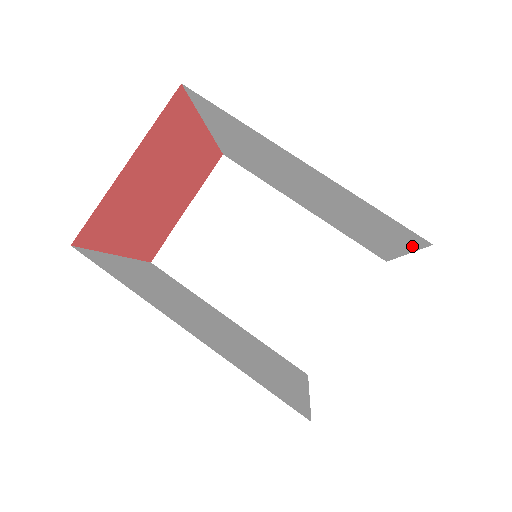
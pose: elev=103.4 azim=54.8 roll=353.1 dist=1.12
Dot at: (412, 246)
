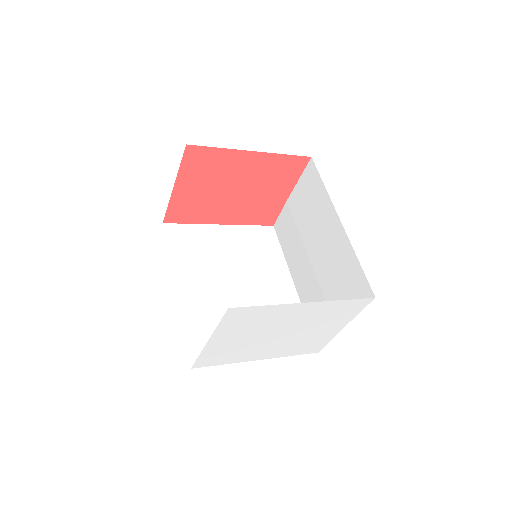
Dot at: occluded
